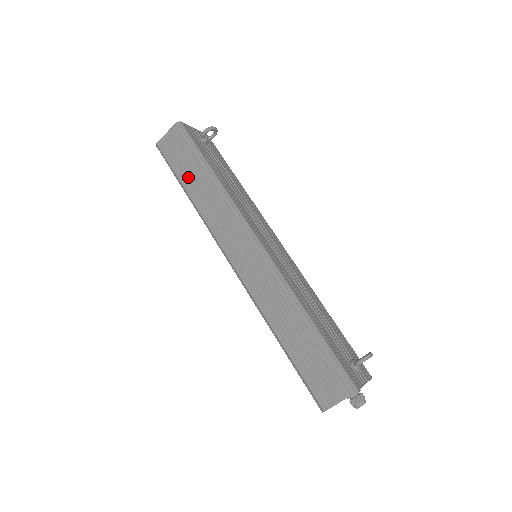
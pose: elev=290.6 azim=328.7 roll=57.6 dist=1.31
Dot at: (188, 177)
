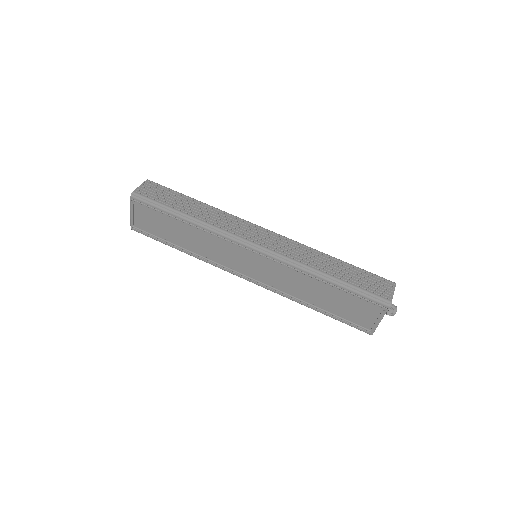
Dot at: (180, 205)
